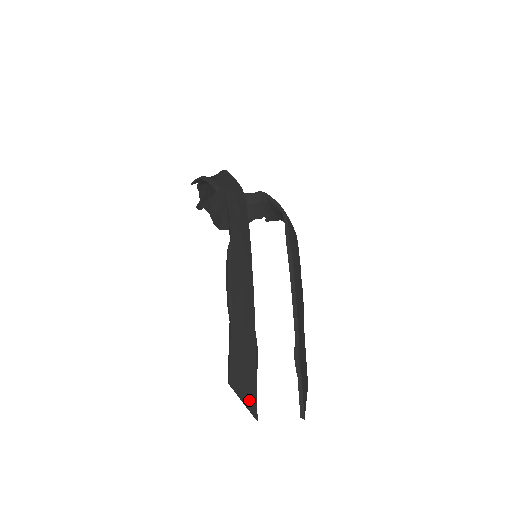
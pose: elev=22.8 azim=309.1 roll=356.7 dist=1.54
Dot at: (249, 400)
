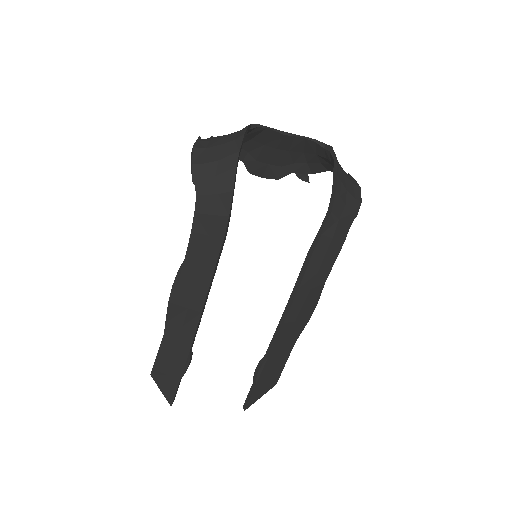
Dot at: (167, 392)
